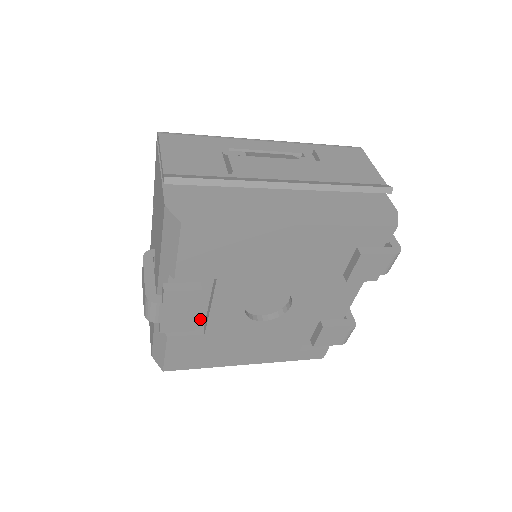
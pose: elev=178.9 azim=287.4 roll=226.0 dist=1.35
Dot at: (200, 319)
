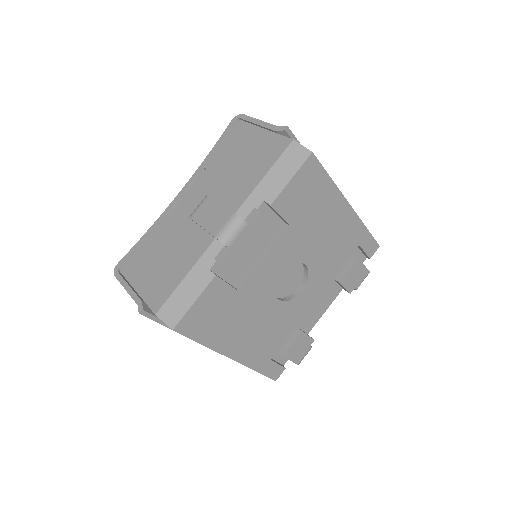
Dot at: occluded
